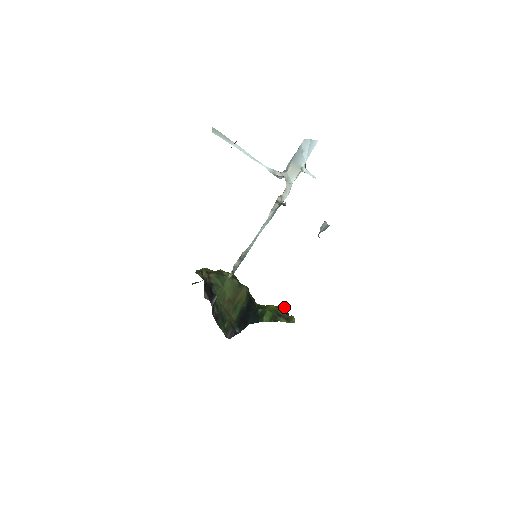
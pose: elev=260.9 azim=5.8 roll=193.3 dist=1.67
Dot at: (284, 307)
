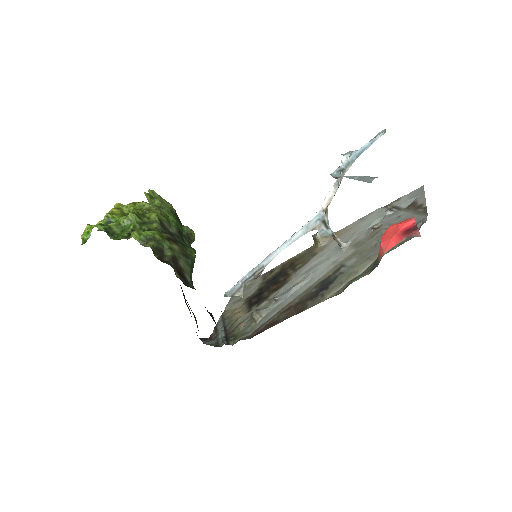
Dot at: occluded
